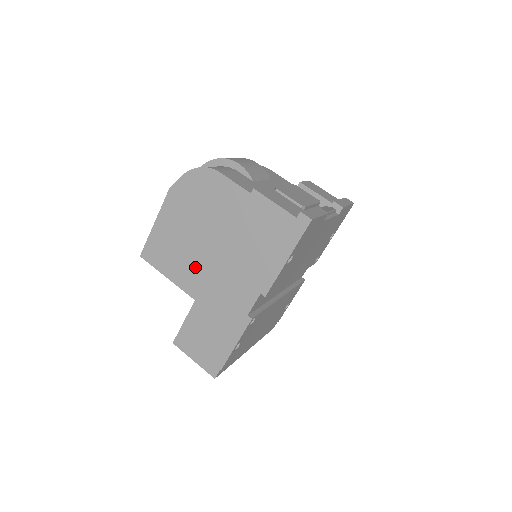
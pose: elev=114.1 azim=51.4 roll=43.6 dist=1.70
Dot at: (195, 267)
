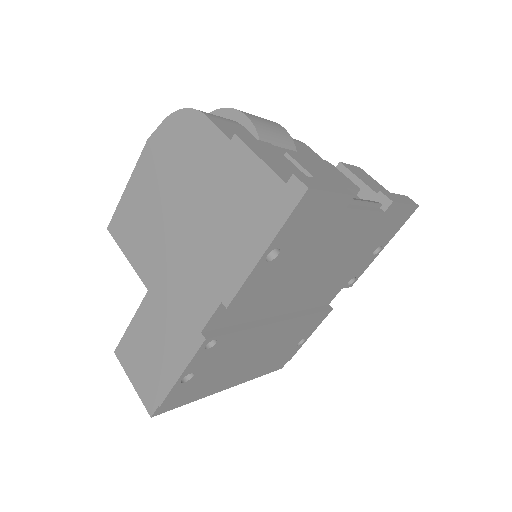
Dot at: (160, 251)
